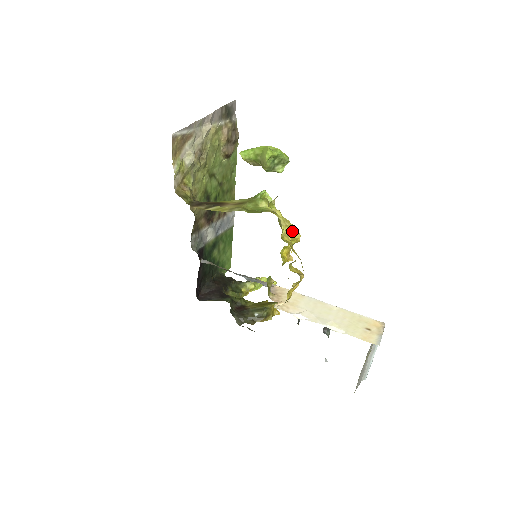
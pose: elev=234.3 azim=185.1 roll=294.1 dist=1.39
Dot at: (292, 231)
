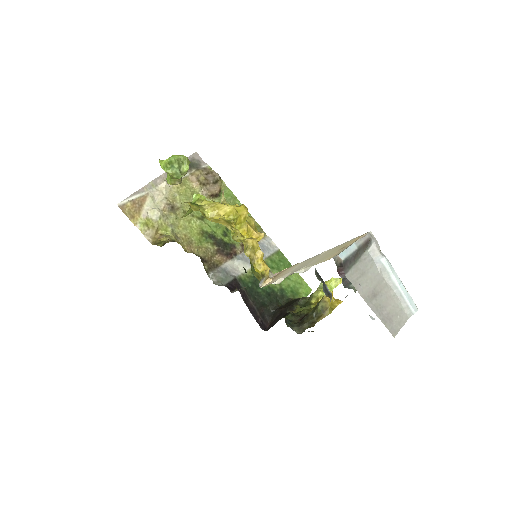
Dot at: (219, 208)
